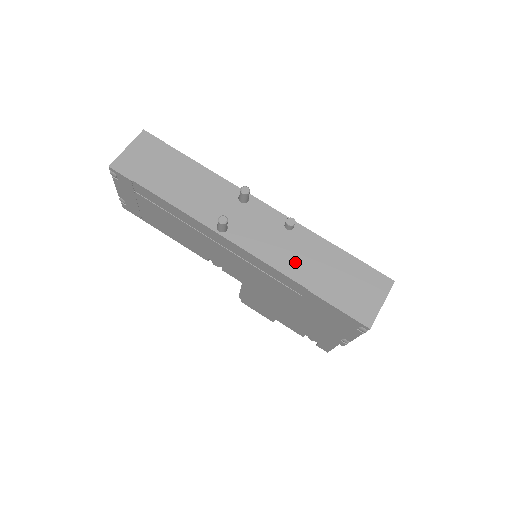
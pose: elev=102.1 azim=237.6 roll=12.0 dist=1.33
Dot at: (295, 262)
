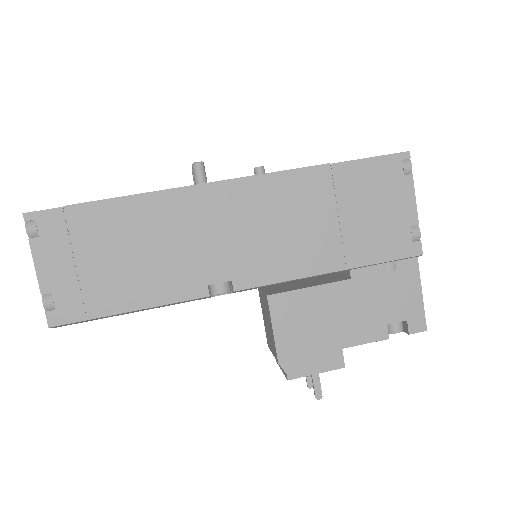
Dot at: occluded
